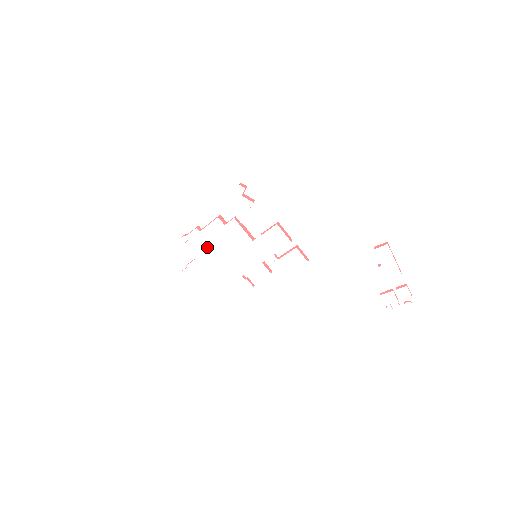
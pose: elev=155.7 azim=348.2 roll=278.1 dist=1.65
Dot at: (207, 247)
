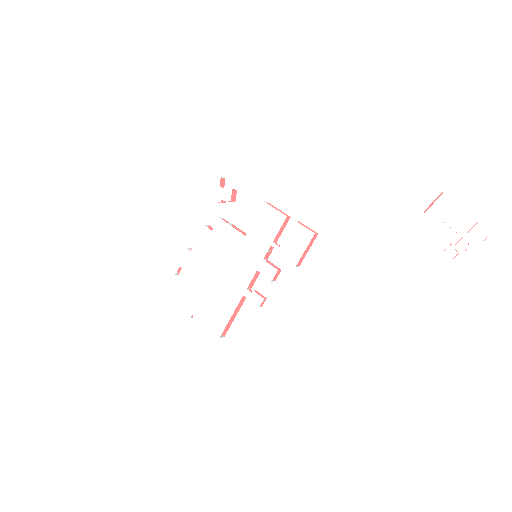
Dot at: (202, 267)
